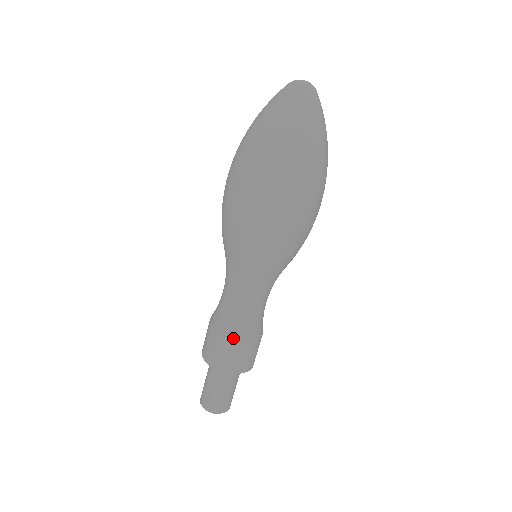
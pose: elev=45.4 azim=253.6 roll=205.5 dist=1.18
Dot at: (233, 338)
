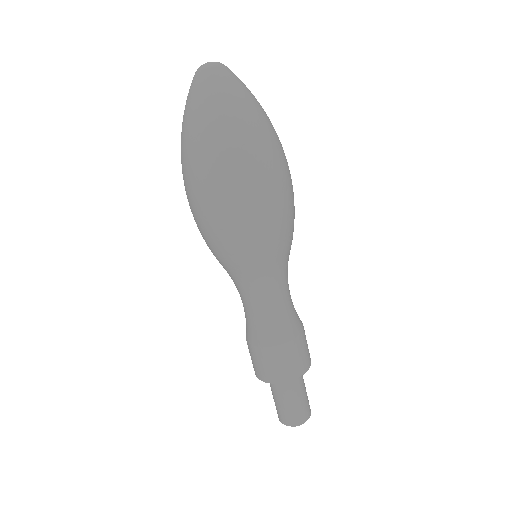
Dot at: (256, 347)
